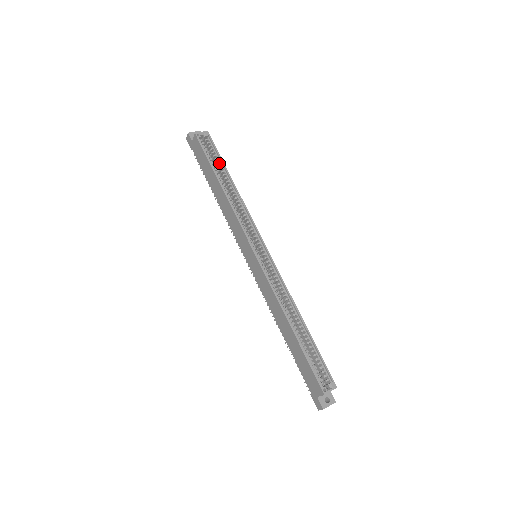
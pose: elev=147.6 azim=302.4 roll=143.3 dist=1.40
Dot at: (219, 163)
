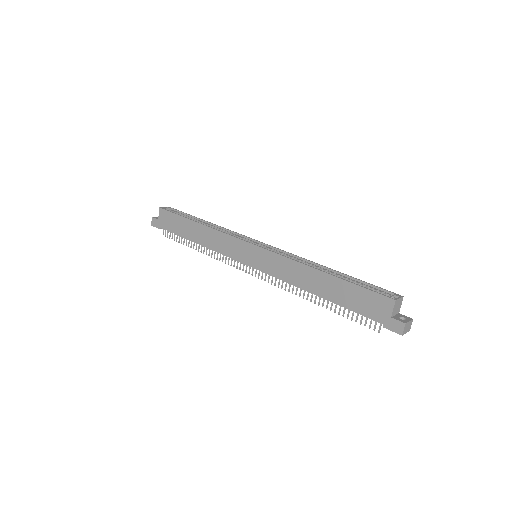
Dot at: occluded
